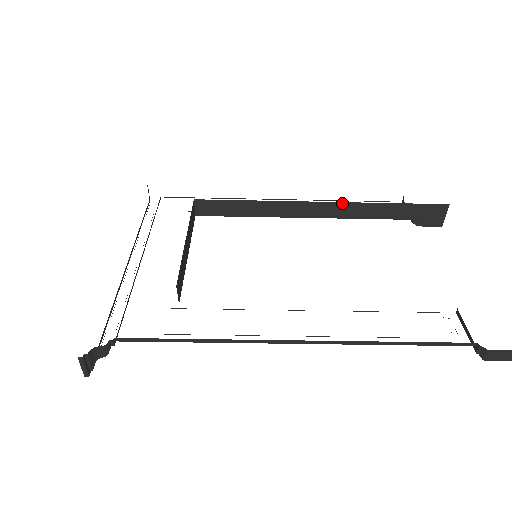
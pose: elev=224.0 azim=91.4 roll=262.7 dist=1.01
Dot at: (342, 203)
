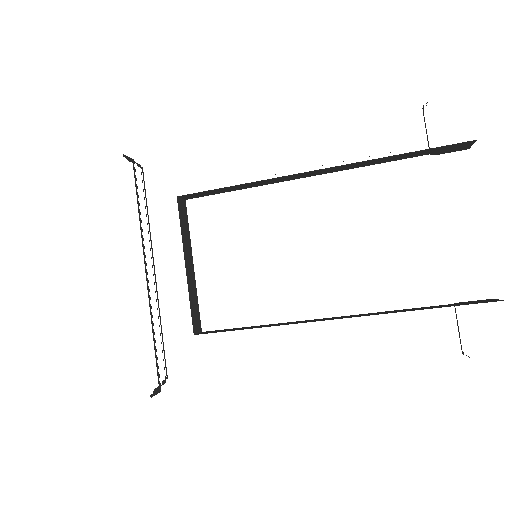
Dot at: (339, 166)
